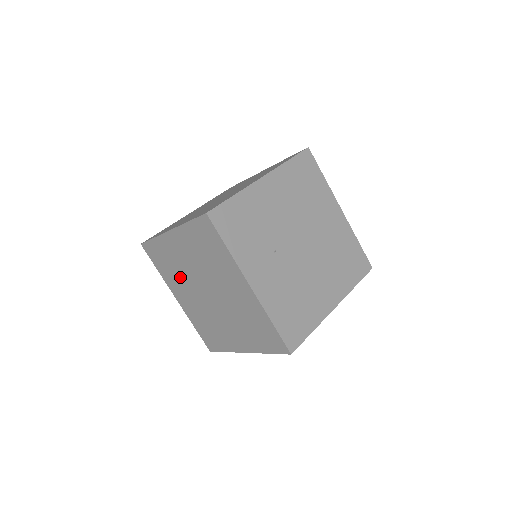
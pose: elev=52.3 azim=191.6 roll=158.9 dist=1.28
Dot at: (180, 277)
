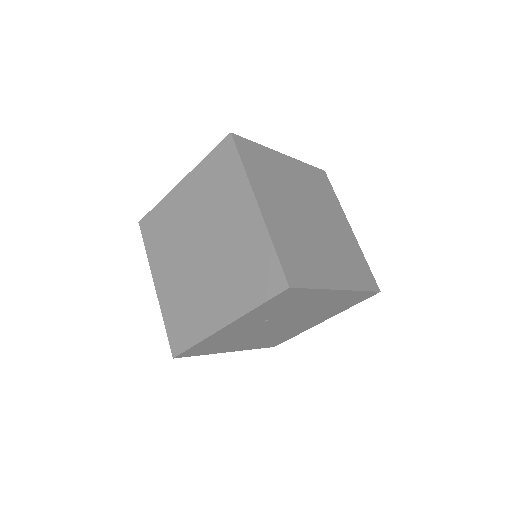
Dot at: (208, 202)
